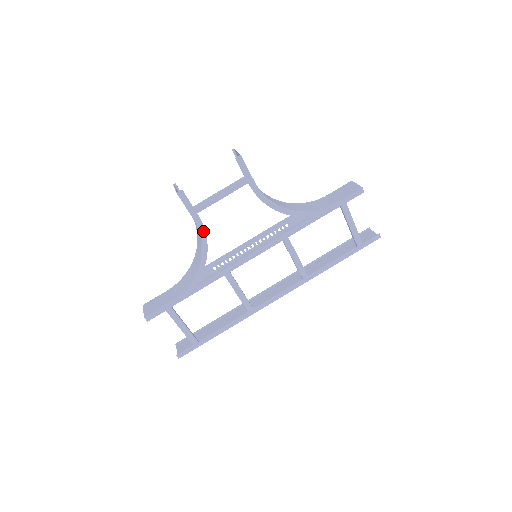
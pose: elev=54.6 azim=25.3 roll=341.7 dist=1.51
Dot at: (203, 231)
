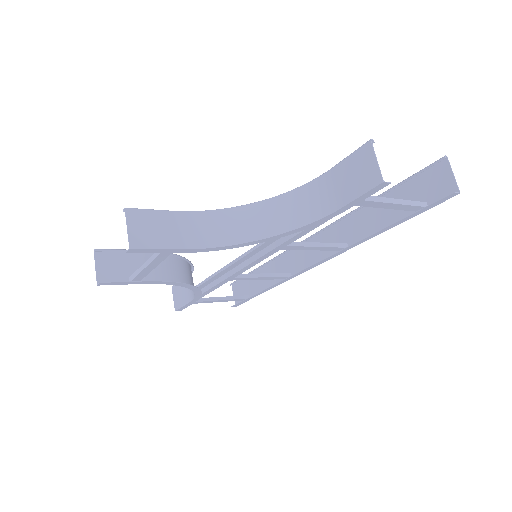
Dot at: (165, 282)
